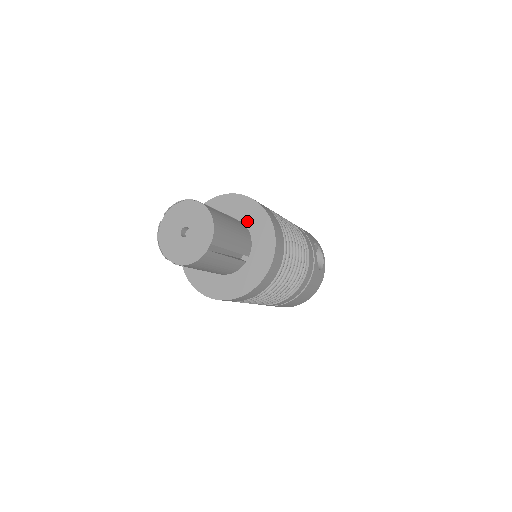
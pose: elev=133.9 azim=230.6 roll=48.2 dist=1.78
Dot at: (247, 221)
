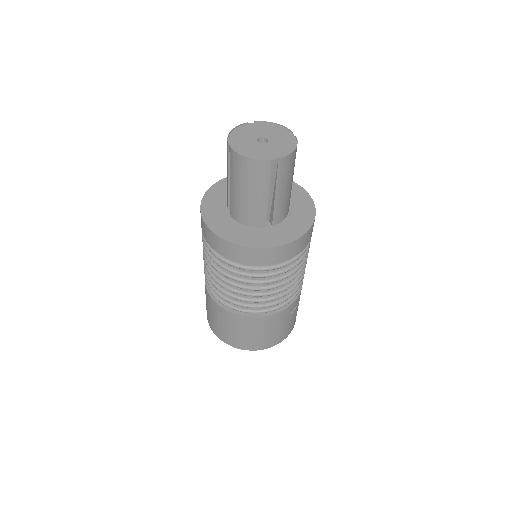
Dot at: occluded
